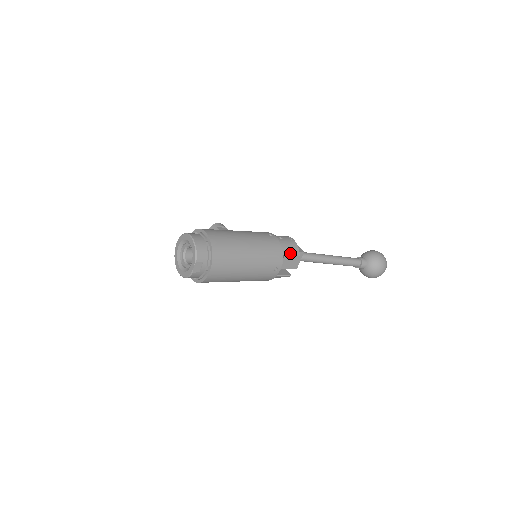
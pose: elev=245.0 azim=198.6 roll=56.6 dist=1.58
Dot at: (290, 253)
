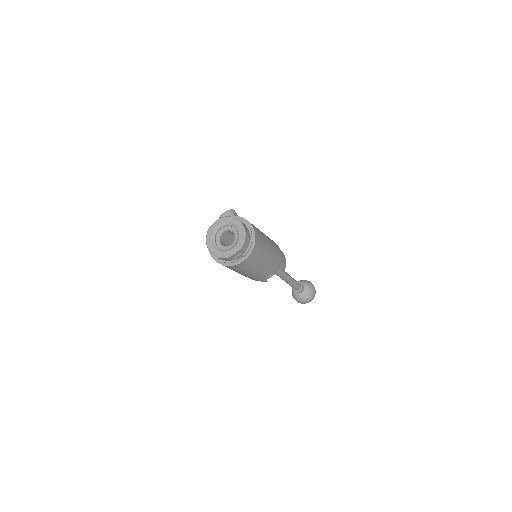
Dot at: (282, 266)
